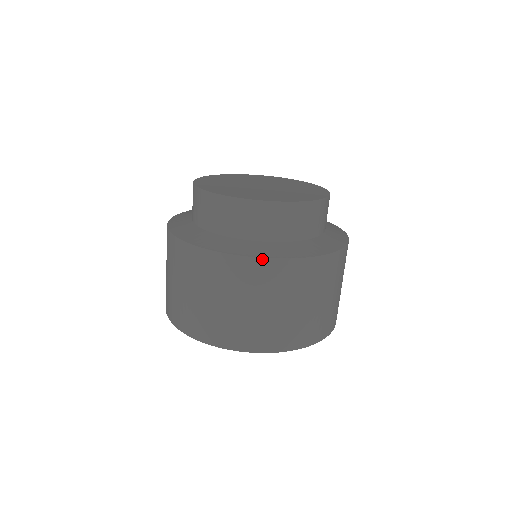
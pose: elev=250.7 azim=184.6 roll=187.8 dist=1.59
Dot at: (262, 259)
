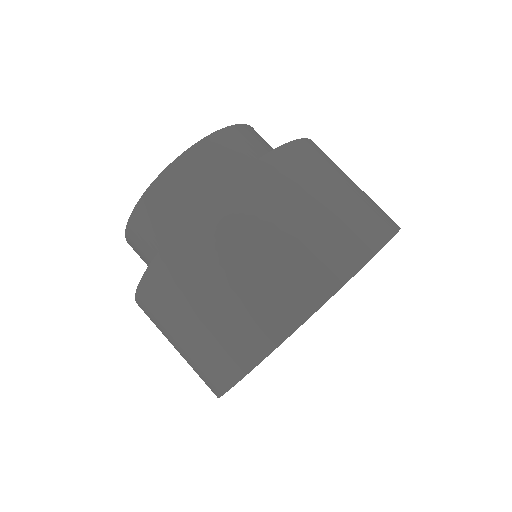
Dot at: (151, 265)
